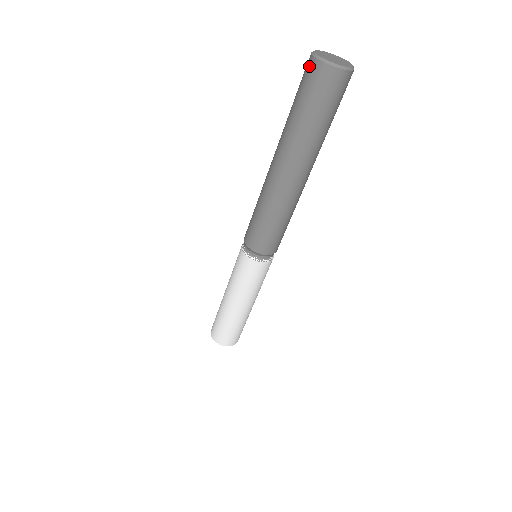
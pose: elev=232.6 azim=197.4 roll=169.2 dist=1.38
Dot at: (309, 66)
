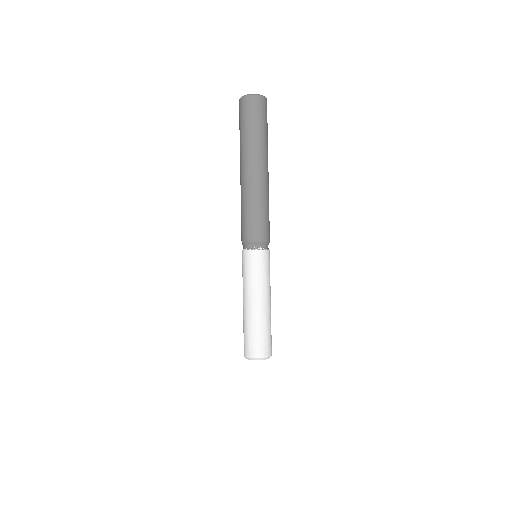
Dot at: (240, 104)
